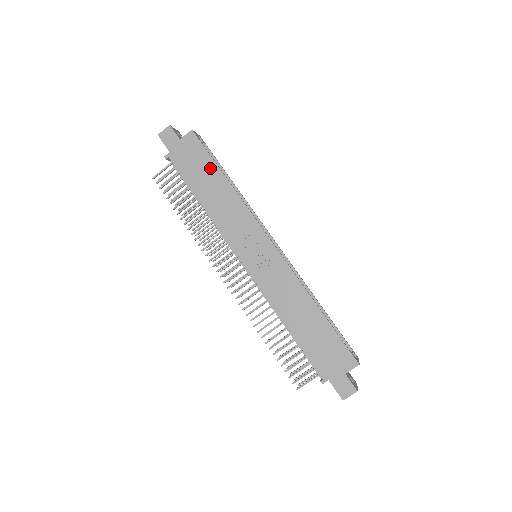
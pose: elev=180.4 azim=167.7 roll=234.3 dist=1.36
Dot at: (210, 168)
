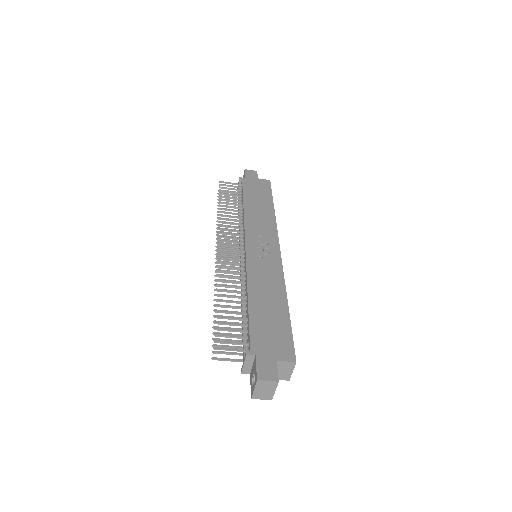
Dot at: (267, 198)
